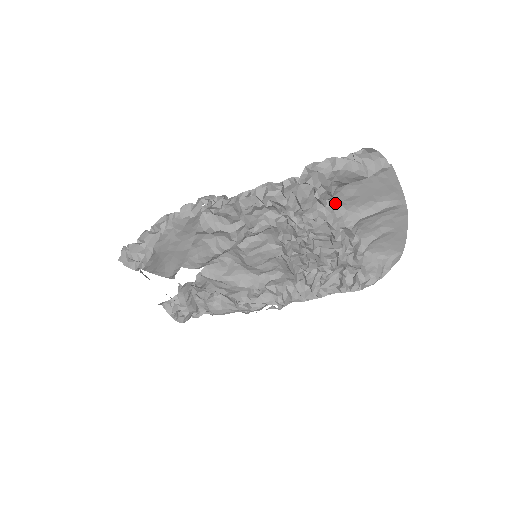
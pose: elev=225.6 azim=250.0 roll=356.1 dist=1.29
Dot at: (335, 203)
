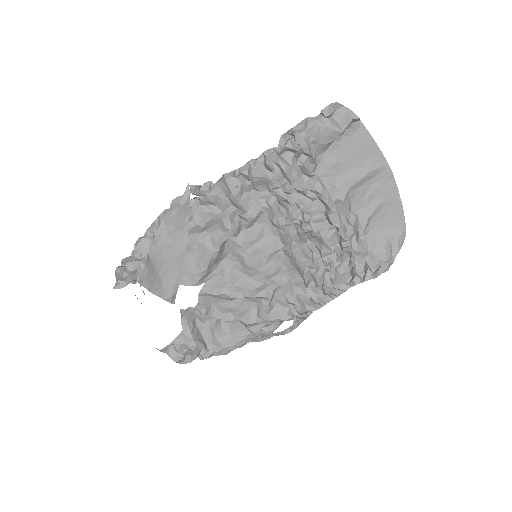
Dot at: (320, 176)
